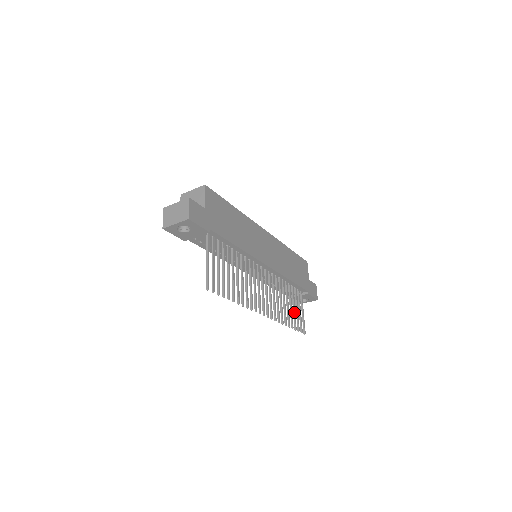
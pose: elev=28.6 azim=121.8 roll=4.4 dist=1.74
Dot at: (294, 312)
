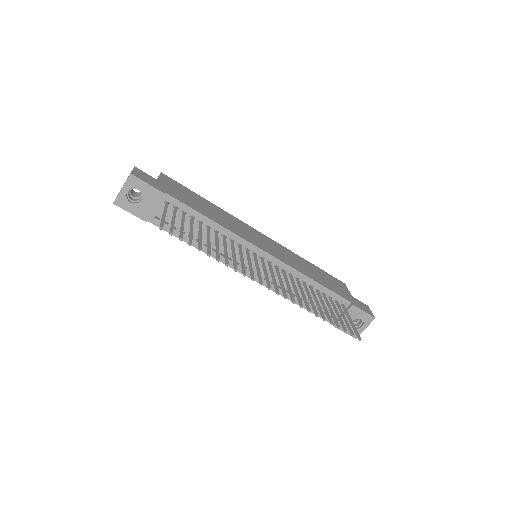
Dot at: (332, 313)
